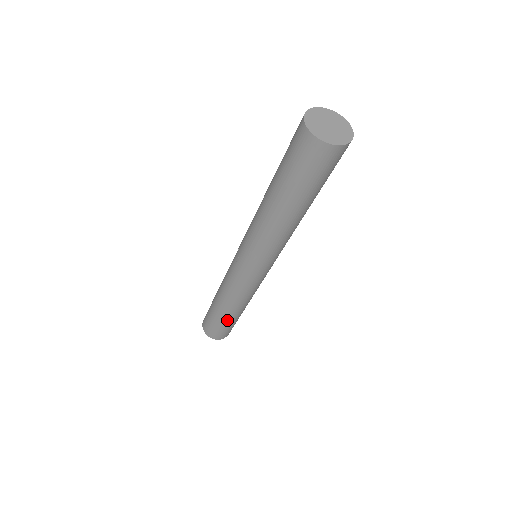
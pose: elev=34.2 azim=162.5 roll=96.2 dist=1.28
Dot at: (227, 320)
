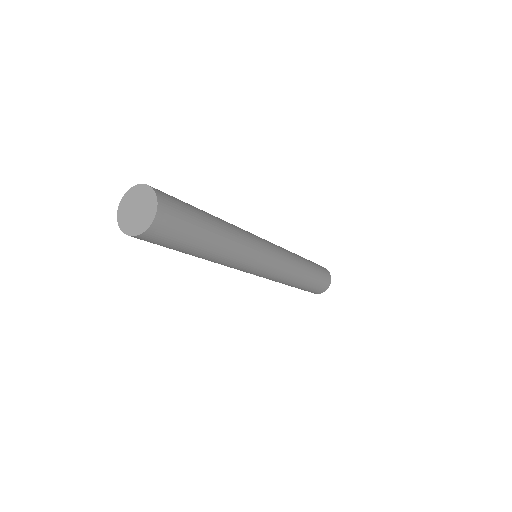
Dot at: (312, 281)
